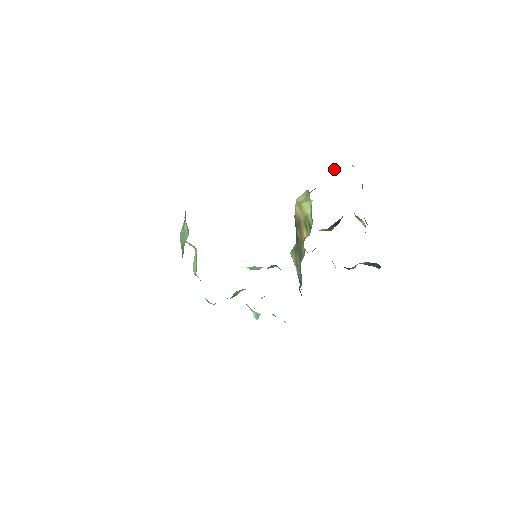
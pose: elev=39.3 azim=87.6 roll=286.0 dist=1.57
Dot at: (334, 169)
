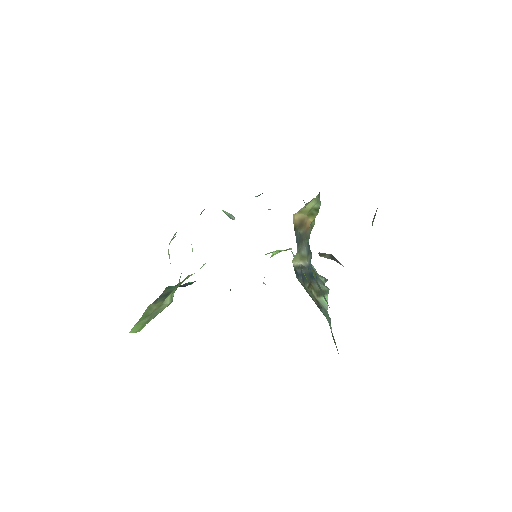
Dot at: occluded
